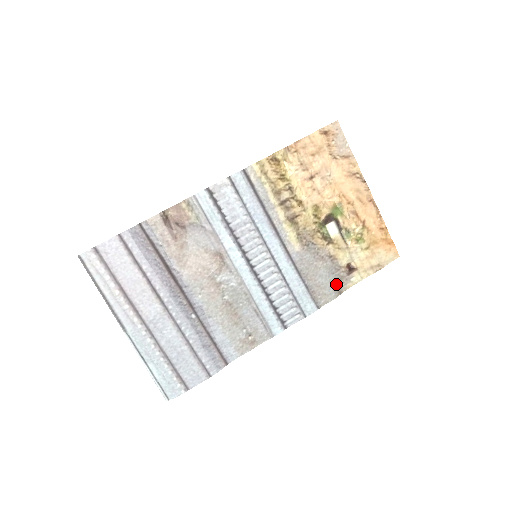
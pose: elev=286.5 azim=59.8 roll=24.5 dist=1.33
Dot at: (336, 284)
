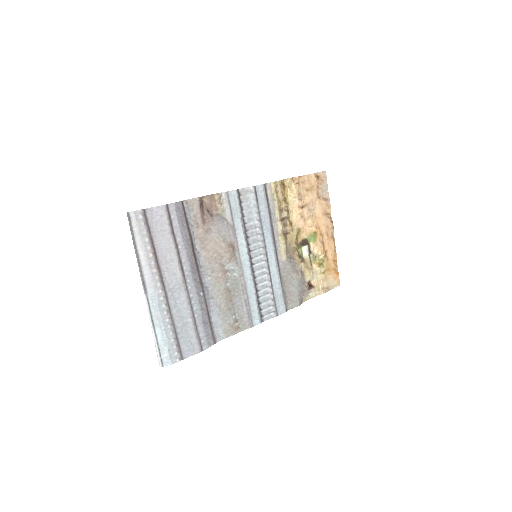
Dot at: (301, 295)
